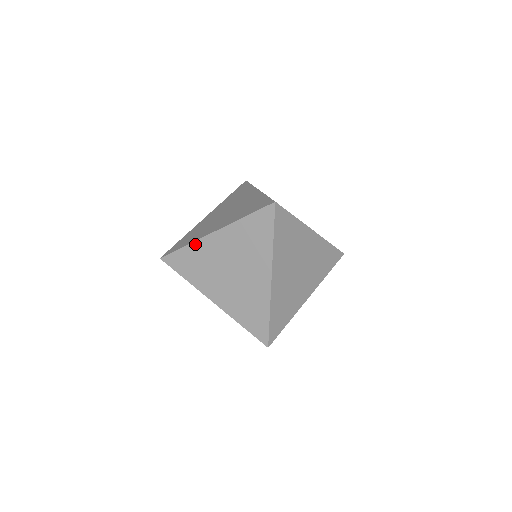
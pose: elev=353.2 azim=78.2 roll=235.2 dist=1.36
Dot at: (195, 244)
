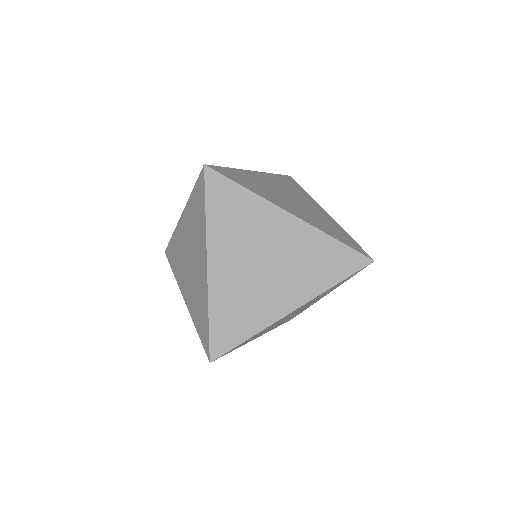
Dot at: (175, 232)
